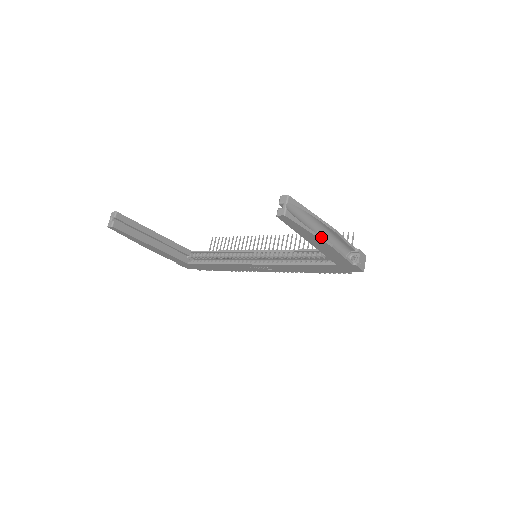
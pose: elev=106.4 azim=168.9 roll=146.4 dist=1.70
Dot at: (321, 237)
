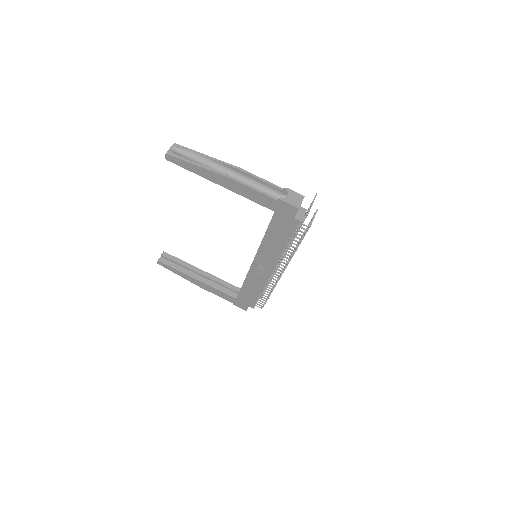
Dot at: (215, 171)
